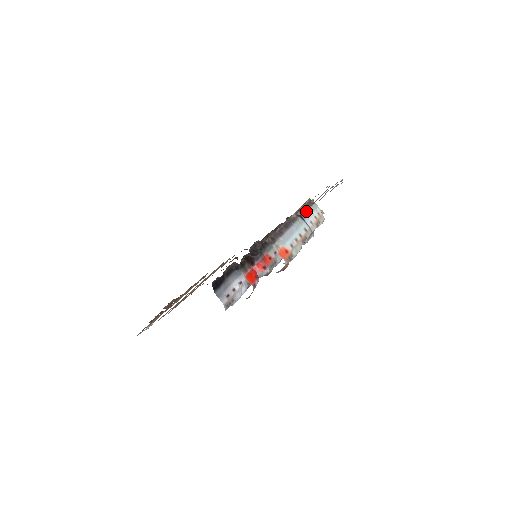
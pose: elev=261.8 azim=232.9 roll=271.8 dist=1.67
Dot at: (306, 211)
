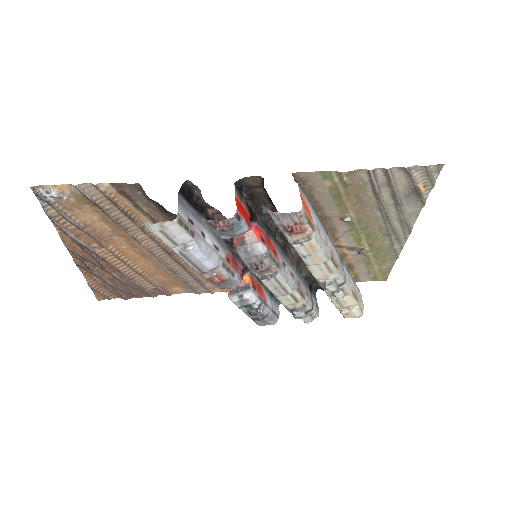
Dot at: (348, 270)
